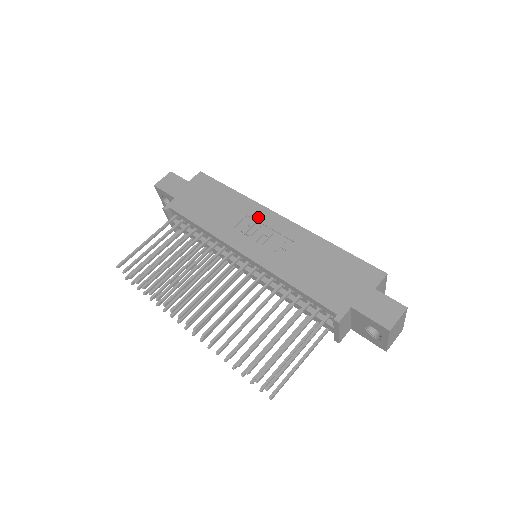
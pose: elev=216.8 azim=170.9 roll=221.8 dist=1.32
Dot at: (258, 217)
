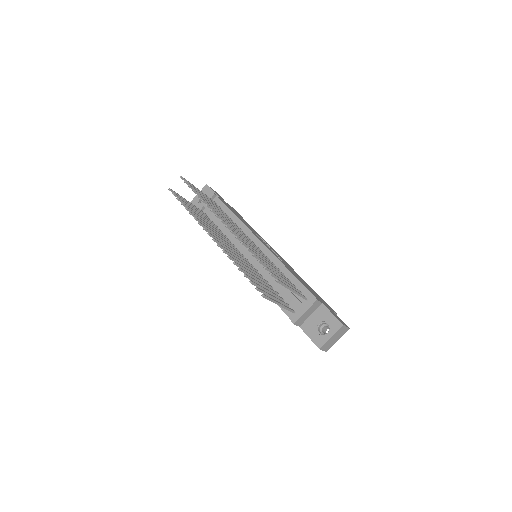
Dot at: (267, 244)
